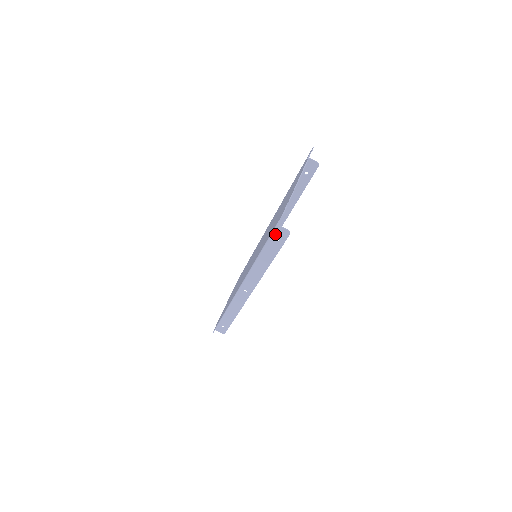
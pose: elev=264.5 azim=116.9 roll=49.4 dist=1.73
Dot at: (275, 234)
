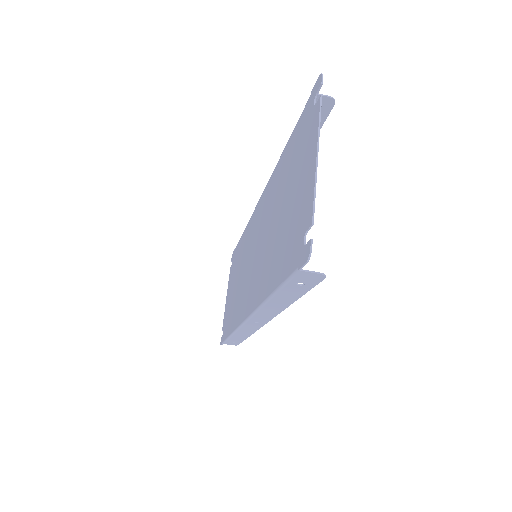
Dot at: (296, 279)
